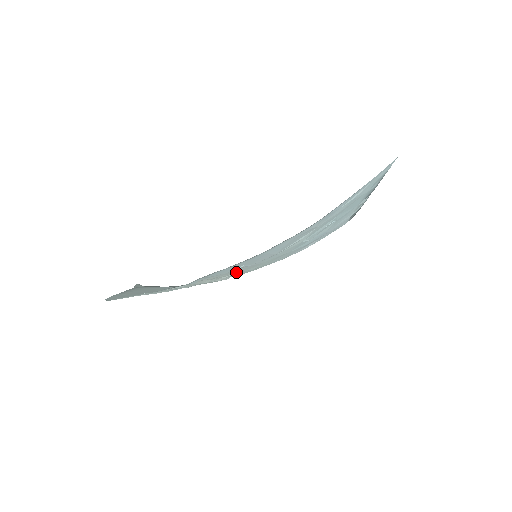
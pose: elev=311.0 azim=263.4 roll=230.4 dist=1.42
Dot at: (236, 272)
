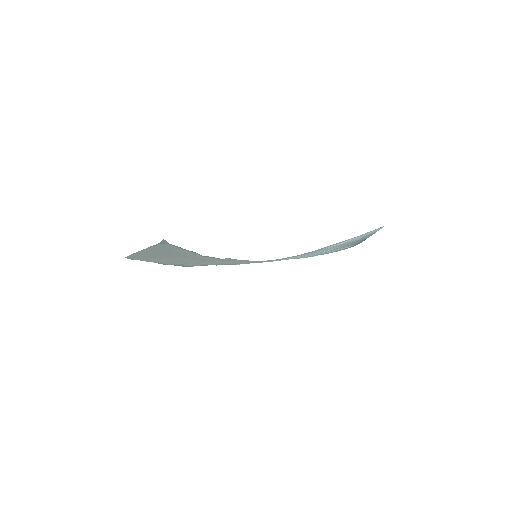
Dot at: (237, 262)
